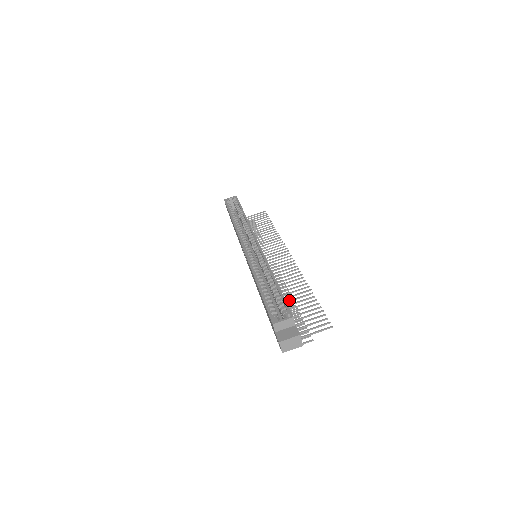
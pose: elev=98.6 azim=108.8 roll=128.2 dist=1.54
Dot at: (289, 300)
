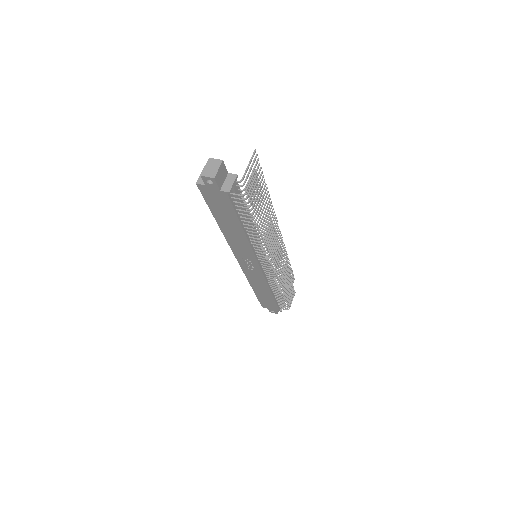
Dot at: occluded
